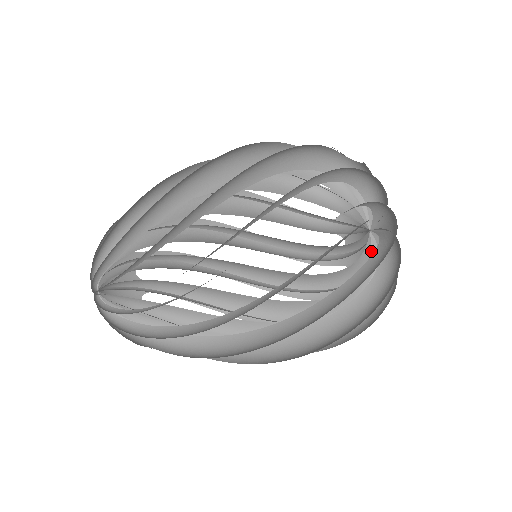
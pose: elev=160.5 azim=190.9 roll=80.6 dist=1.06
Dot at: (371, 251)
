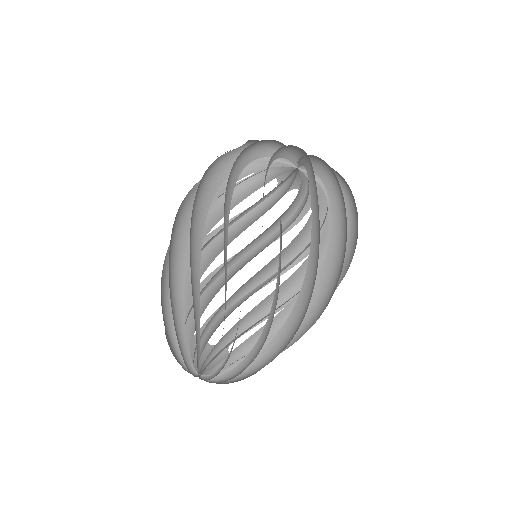
Dot at: occluded
